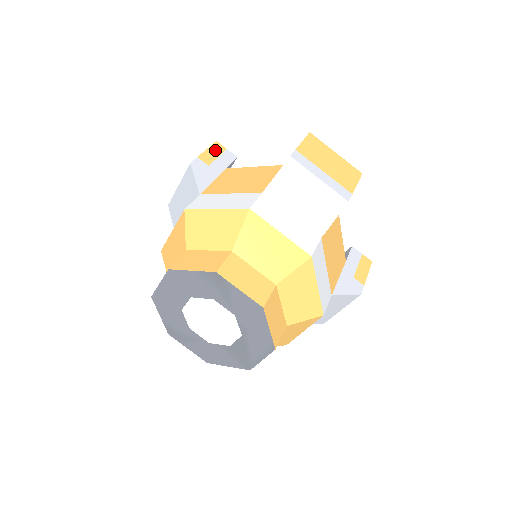
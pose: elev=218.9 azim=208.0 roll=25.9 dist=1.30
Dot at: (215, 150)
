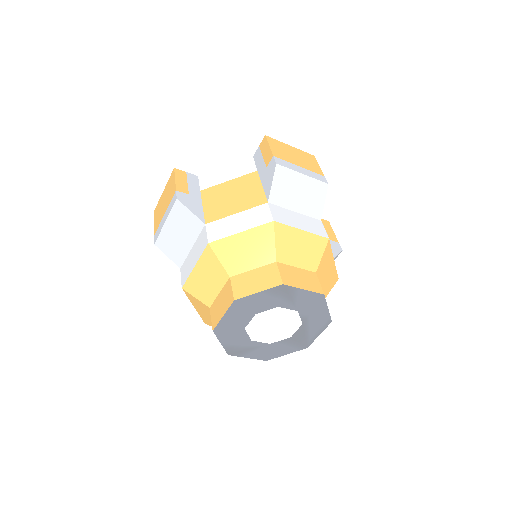
Dot at: (180, 177)
